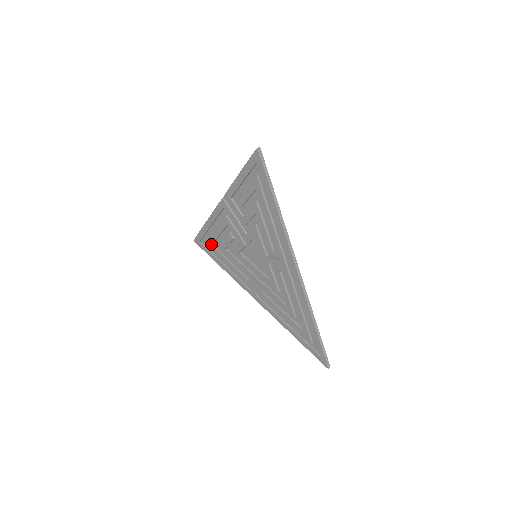
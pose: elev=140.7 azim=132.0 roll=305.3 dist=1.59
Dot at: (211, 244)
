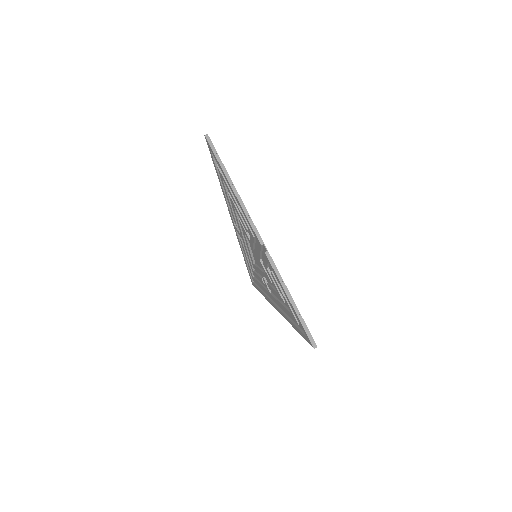
Dot at: (223, 179)
